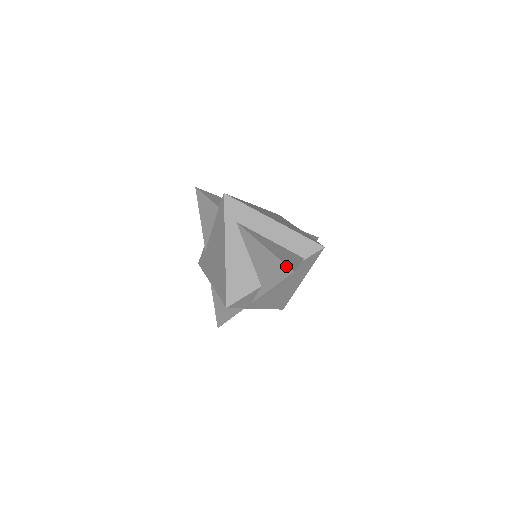
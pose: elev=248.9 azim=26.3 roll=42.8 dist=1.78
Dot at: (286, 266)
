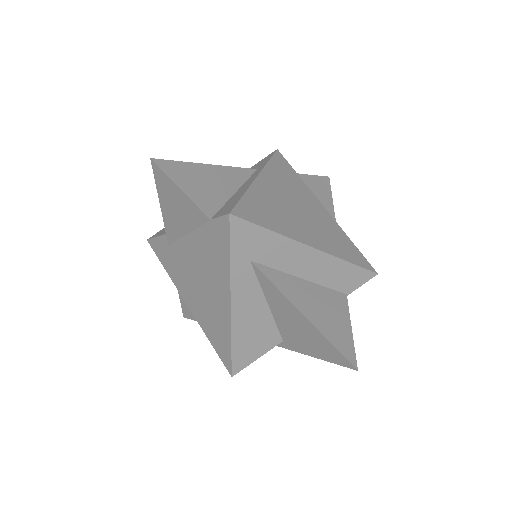
Dot at: (344, 358)
